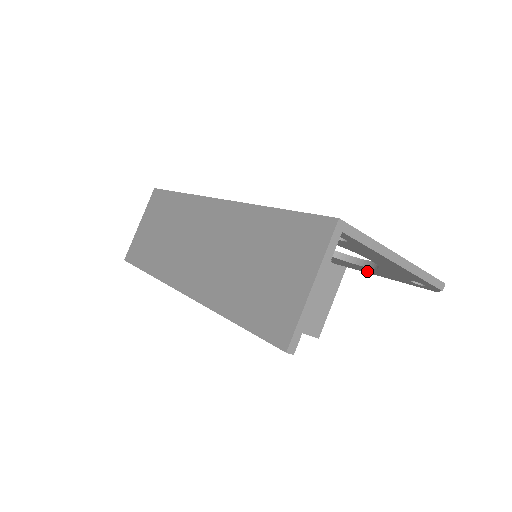
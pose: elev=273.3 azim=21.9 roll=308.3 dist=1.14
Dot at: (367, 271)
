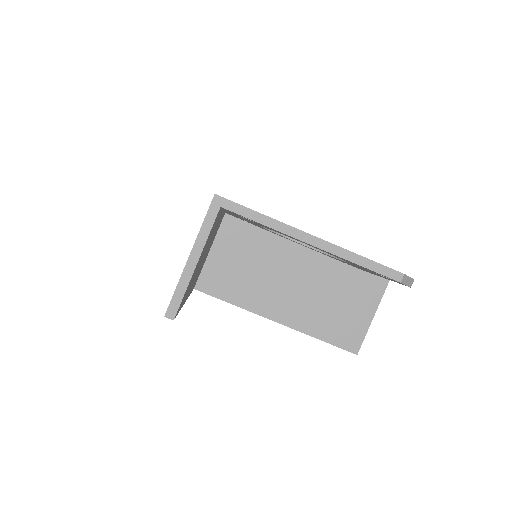
Dot at: (370, 272)
